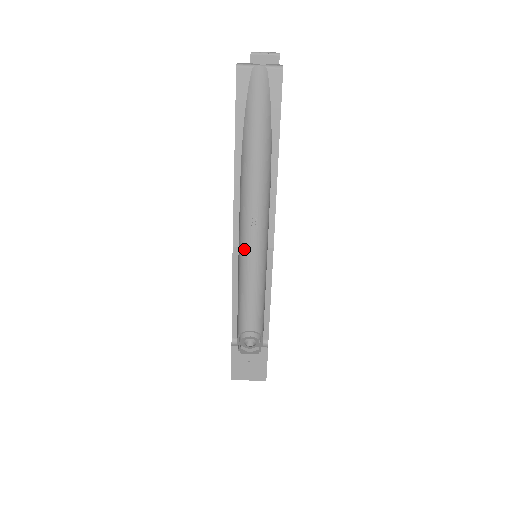
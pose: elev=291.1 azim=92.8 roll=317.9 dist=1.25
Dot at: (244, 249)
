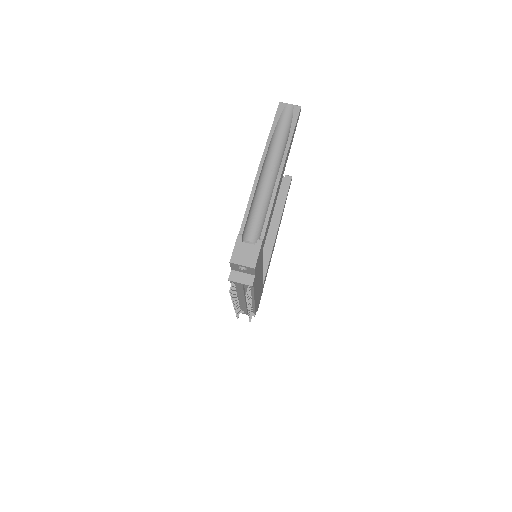
Dot at: (261, 185)
